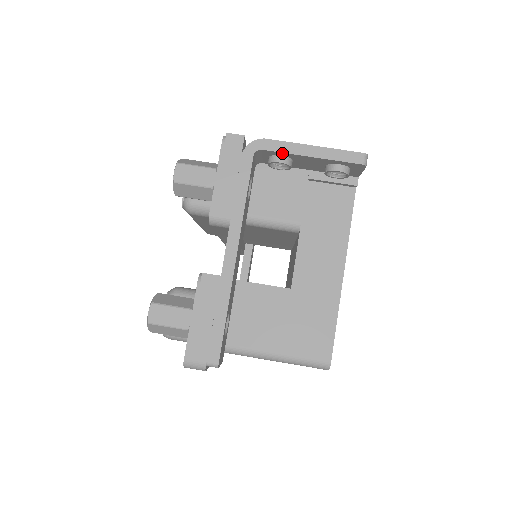
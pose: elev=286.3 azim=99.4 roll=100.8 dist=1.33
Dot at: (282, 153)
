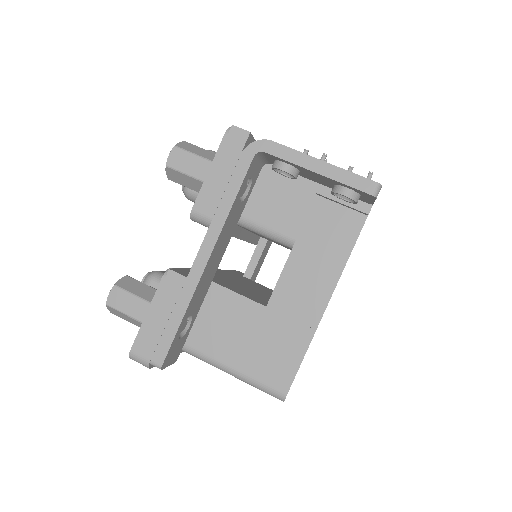
Dot at: (286, 161)
